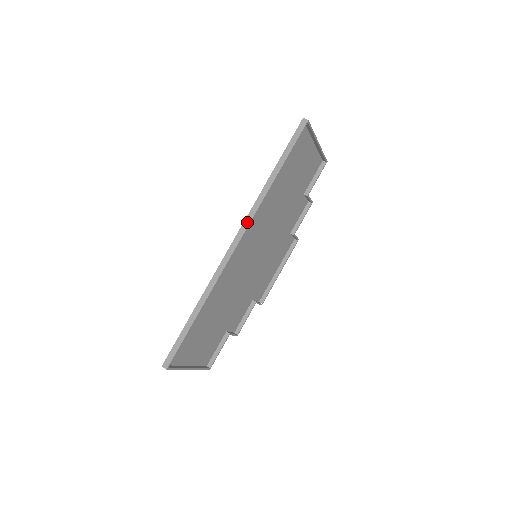
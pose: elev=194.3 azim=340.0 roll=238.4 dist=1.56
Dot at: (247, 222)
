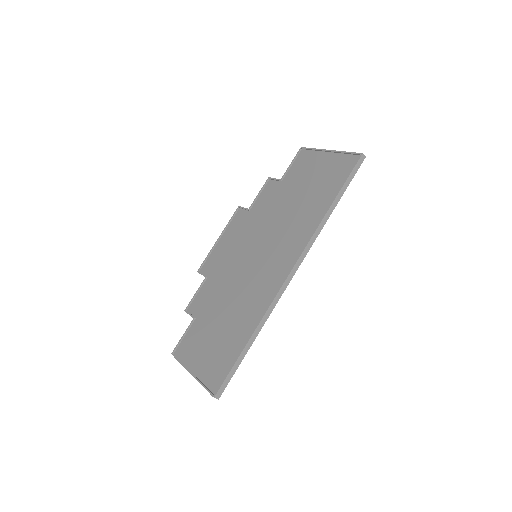
Dot at: (305, 254)
